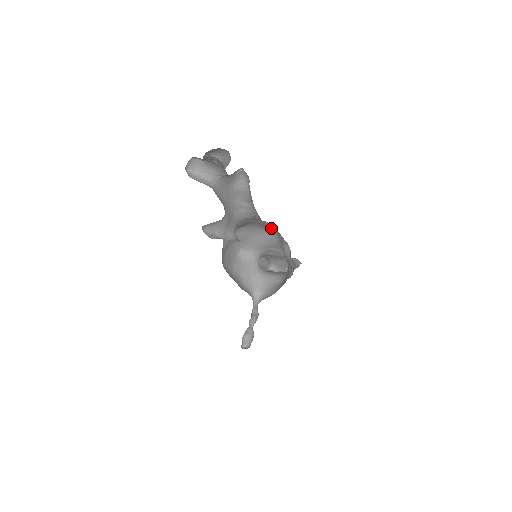
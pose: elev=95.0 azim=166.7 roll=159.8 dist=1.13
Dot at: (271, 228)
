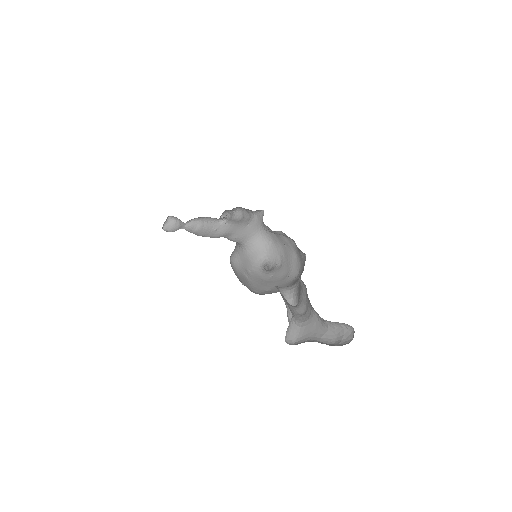
Dot at: occluded
